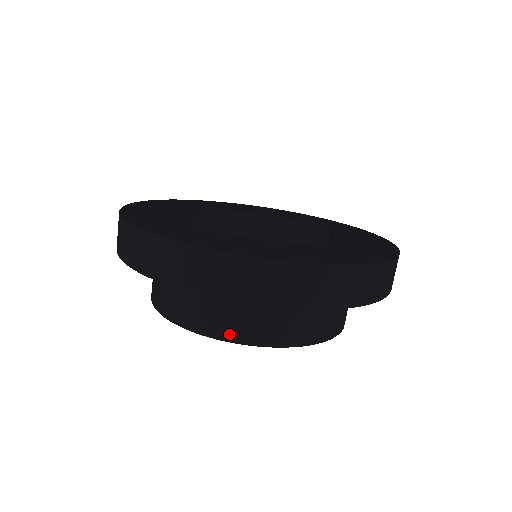
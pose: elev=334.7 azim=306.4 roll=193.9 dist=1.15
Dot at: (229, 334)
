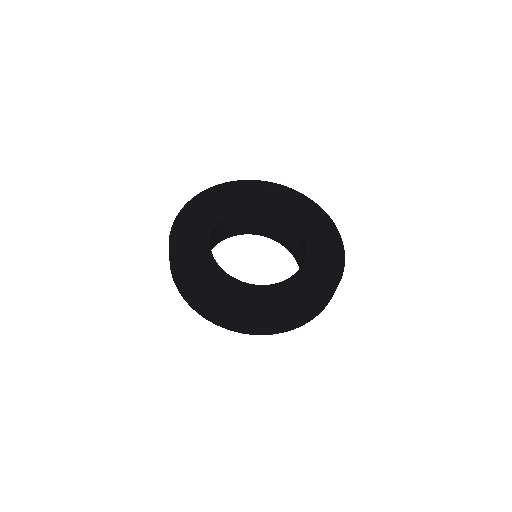
Dot at: occluded
